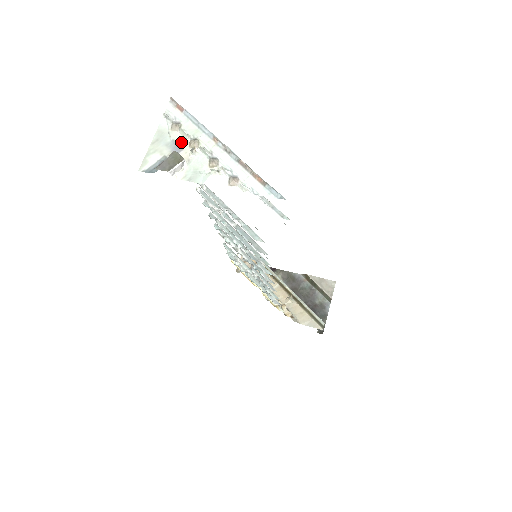
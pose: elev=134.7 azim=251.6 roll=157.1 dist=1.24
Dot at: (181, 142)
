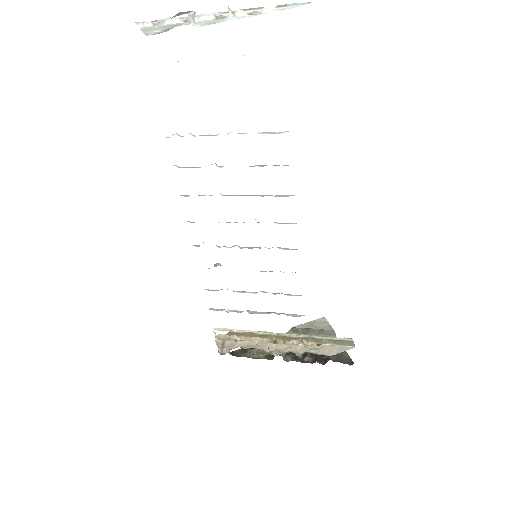
Dot at: (175, 24)
